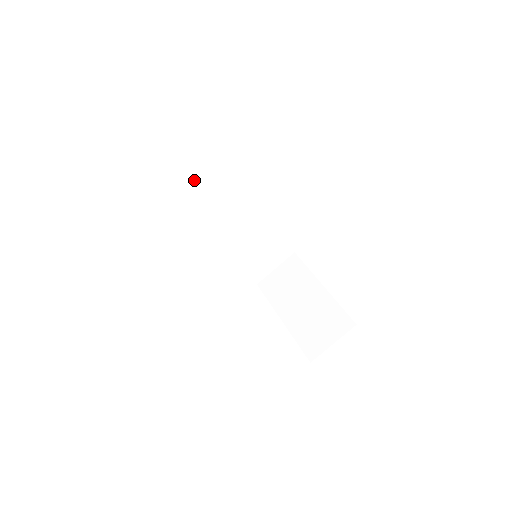
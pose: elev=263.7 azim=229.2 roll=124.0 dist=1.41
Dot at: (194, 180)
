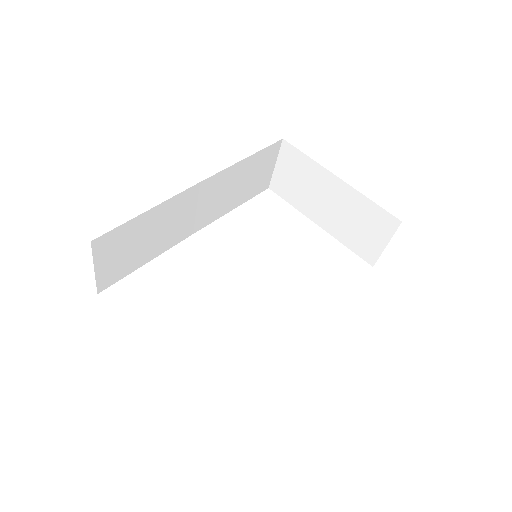
Dot at: (133, 244)
